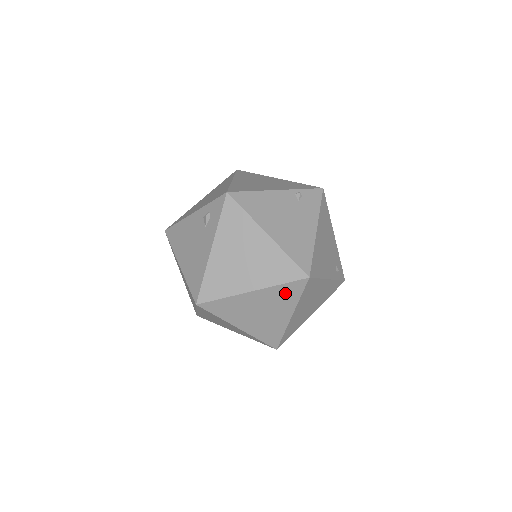
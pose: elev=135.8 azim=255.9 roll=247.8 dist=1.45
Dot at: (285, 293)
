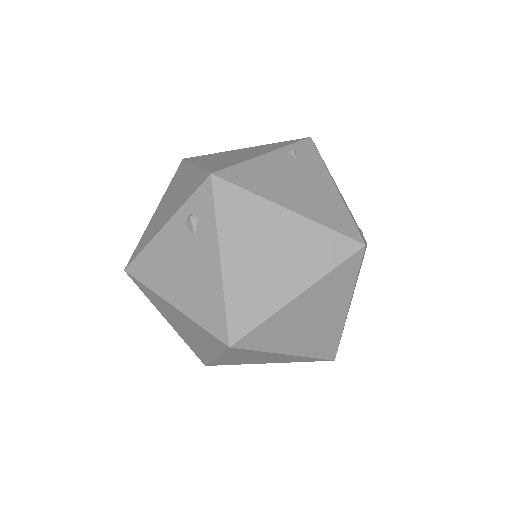
Dot at: (339, 280)
